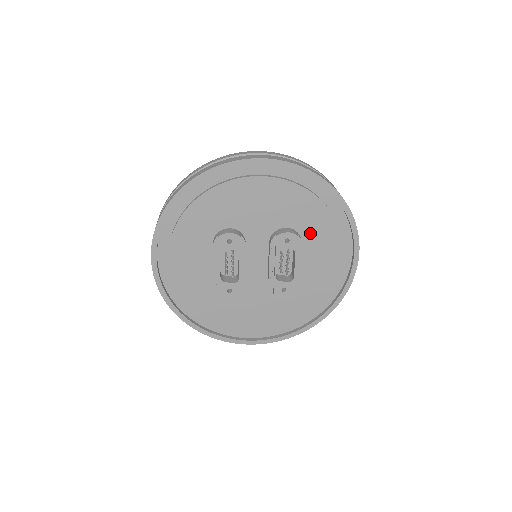
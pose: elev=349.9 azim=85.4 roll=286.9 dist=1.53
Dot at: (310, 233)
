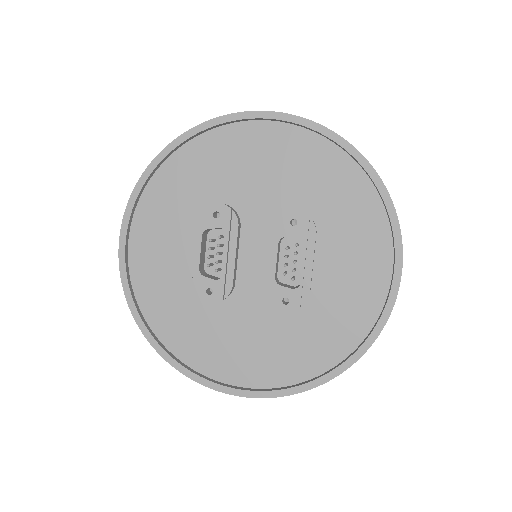
Dot at: (330, 222)
